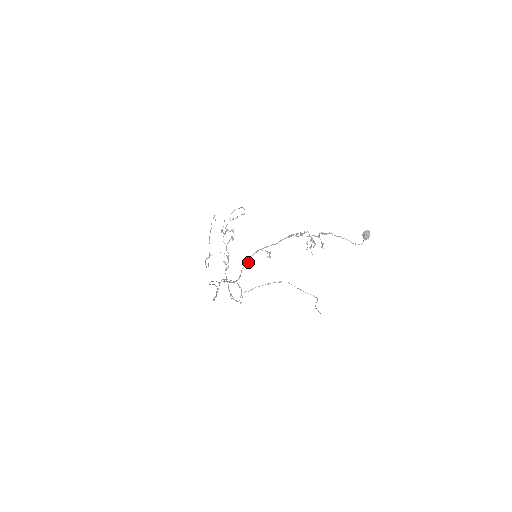
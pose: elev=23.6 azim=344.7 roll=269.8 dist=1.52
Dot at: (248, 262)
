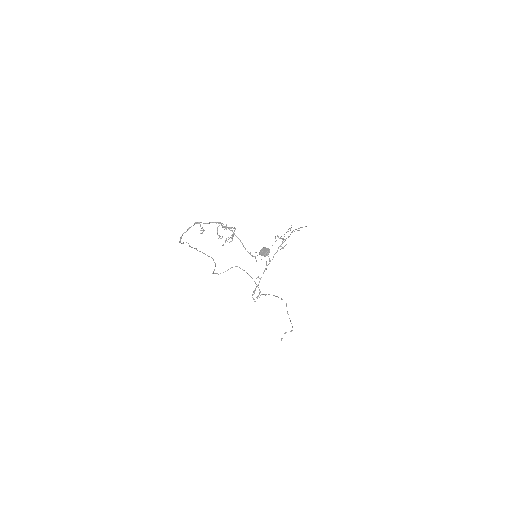
Dot at: (188, 229)
